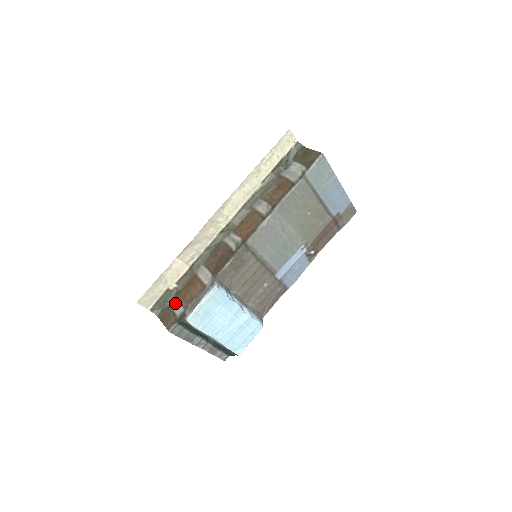
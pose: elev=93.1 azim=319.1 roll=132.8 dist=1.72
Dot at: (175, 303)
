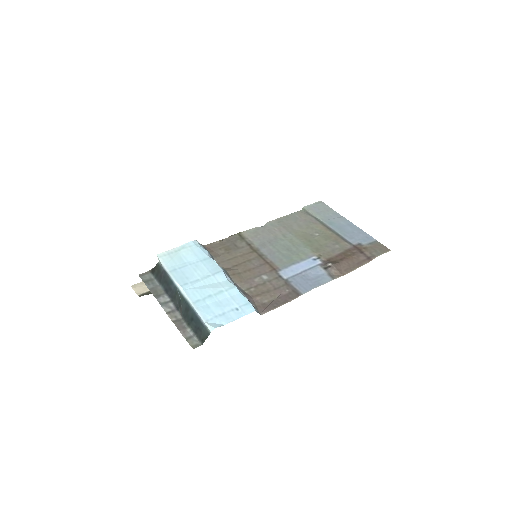
Dot at: occluded
